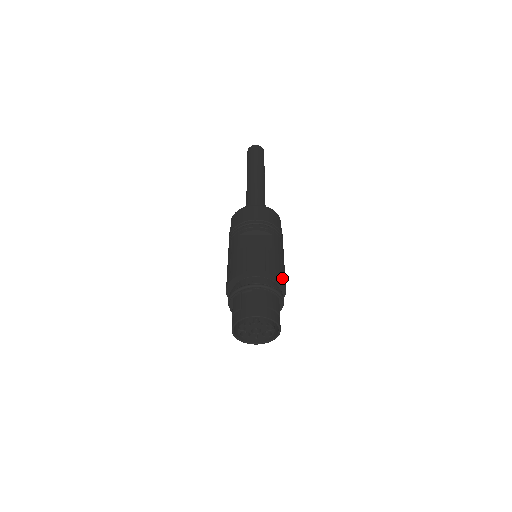
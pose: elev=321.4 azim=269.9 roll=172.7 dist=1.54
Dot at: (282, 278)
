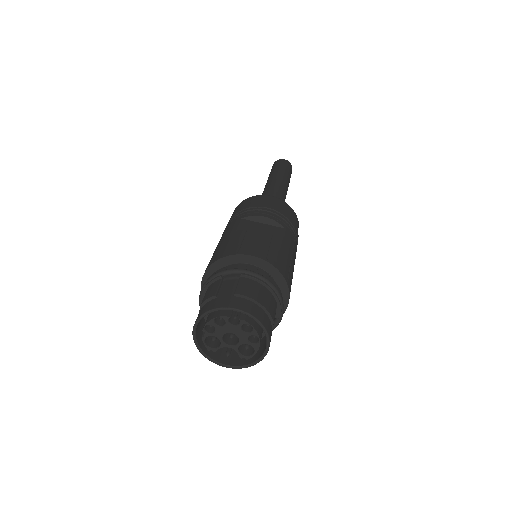
Dot at: (287, 279)
